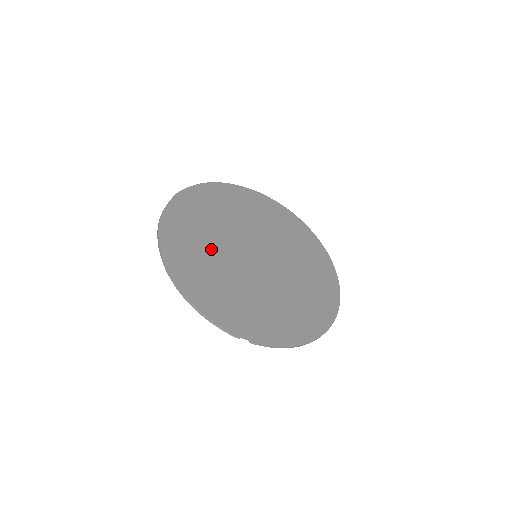
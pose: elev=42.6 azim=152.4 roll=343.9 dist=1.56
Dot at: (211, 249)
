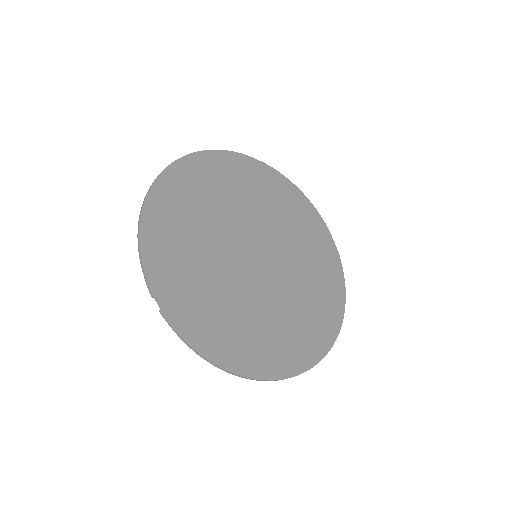
Dot at: (214, 212)
